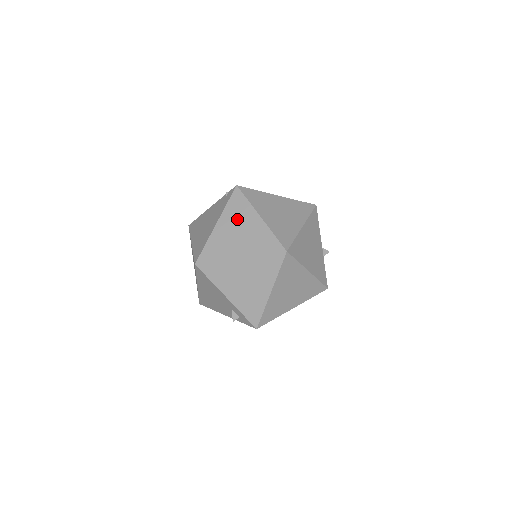
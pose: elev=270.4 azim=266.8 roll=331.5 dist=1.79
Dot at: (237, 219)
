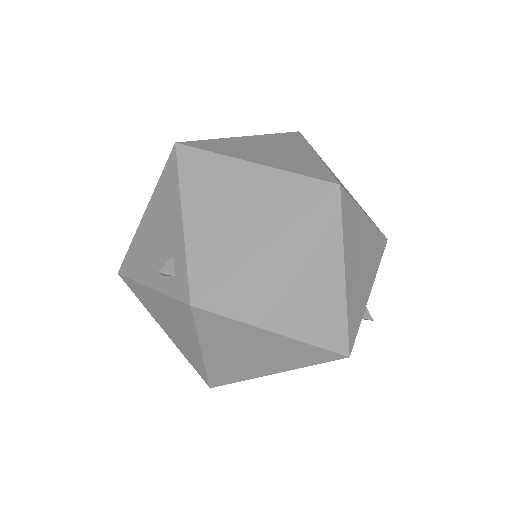
Dot at: (278, 143)
